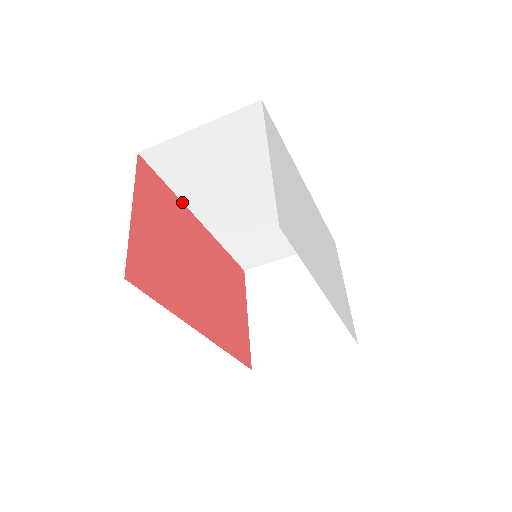
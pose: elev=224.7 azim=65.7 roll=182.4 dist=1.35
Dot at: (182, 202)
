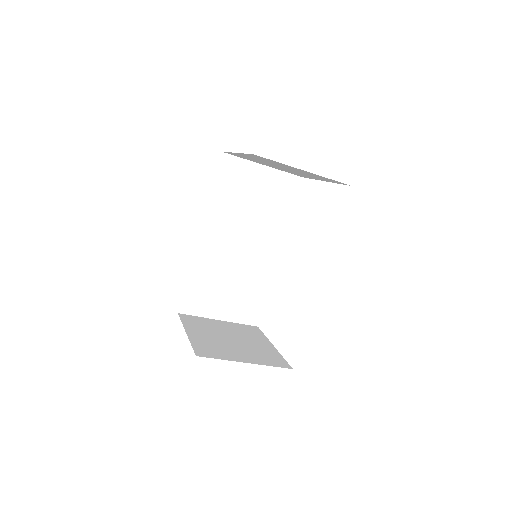
Dot at: (206, 207)
